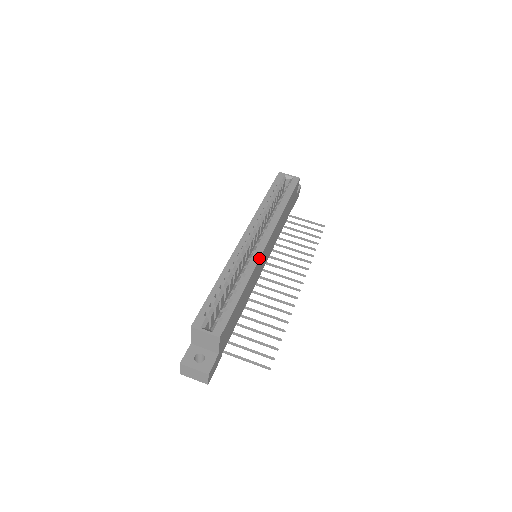
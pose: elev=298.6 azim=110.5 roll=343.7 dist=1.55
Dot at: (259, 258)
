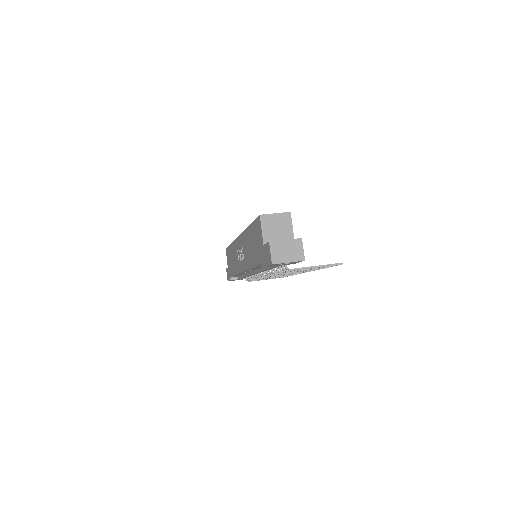
Dot at: occluded
